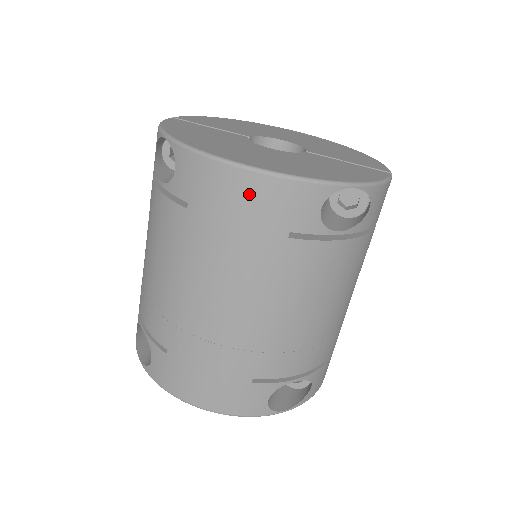
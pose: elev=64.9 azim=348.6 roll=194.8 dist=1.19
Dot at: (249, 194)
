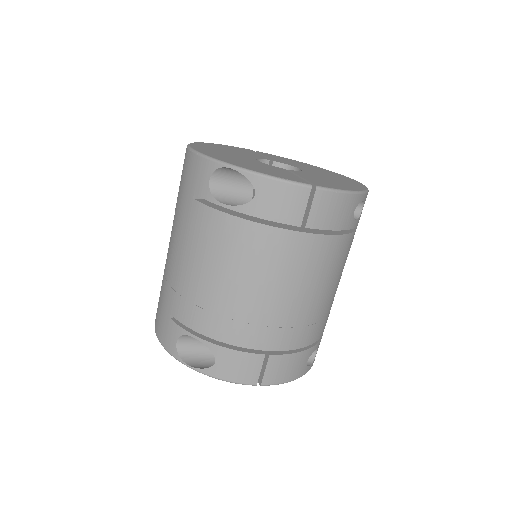
Dot at: (186, 165)
